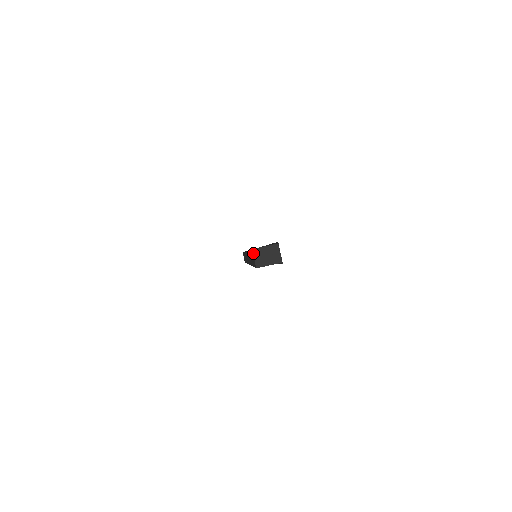
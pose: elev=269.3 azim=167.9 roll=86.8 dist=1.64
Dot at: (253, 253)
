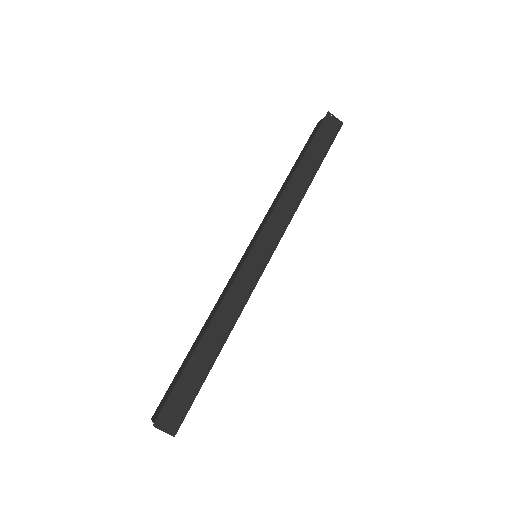
Dot at: occluded
